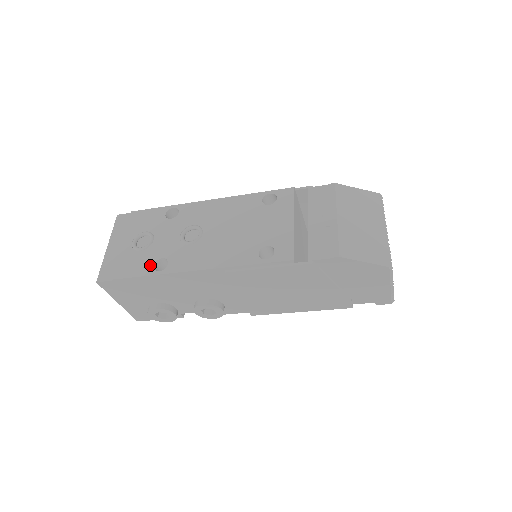
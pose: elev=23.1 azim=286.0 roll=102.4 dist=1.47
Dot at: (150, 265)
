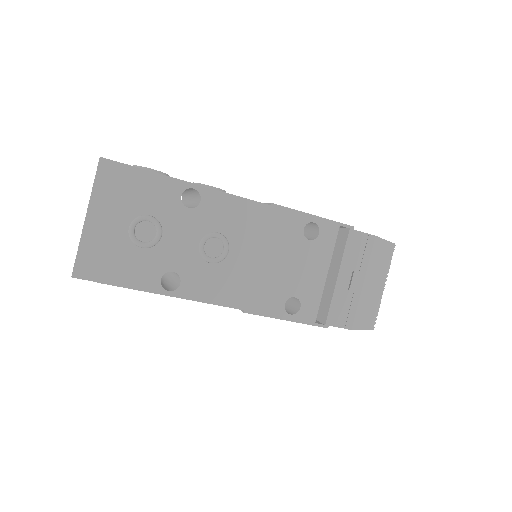
Dot at: (156, 277)
